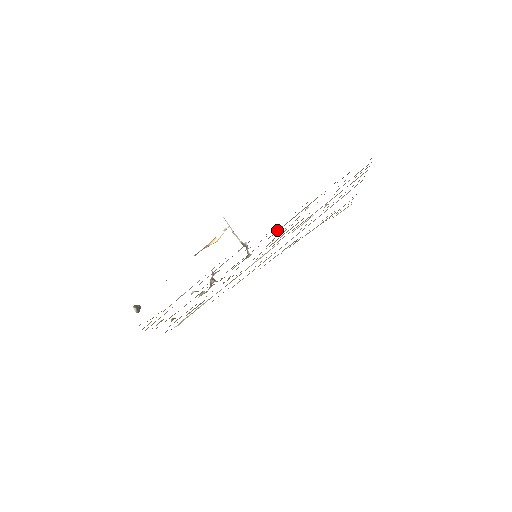
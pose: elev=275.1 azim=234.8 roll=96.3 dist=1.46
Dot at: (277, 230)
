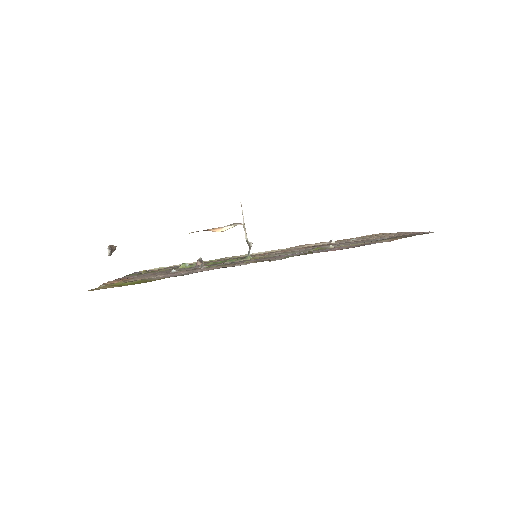
Dot at: (289, 254)
